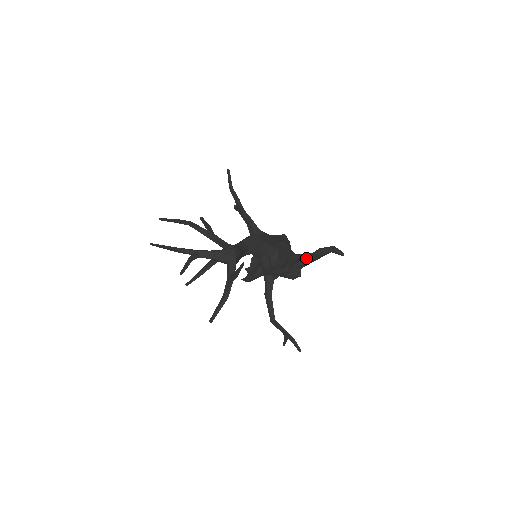
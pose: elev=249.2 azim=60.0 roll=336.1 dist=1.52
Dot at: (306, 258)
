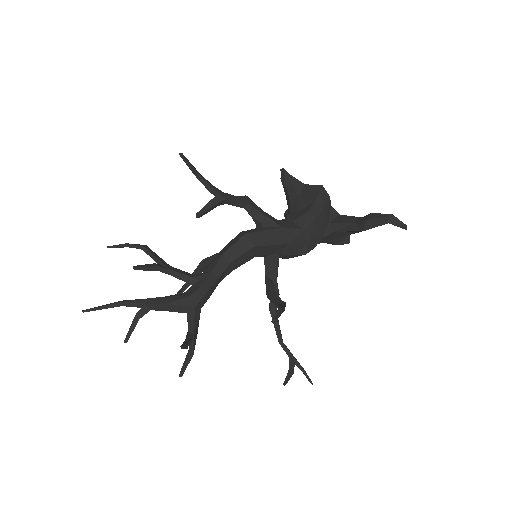
Dot at: (348, 231)
